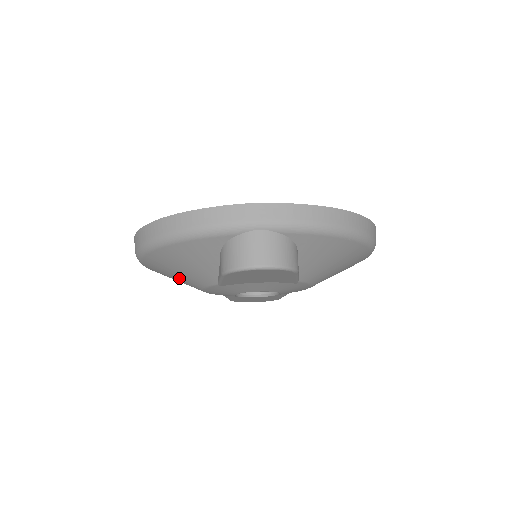
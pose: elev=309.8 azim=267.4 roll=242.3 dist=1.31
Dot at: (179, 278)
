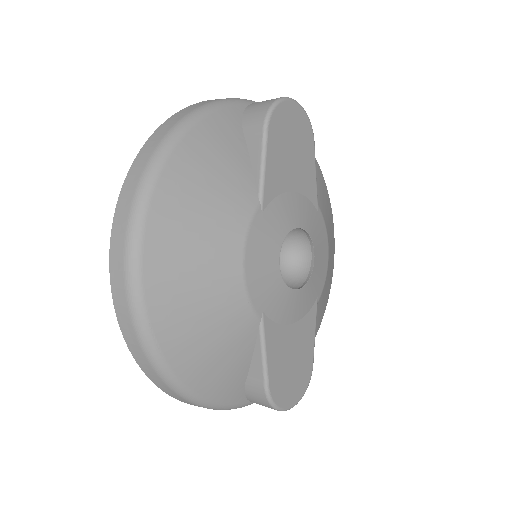
Dot at: (207, 240)
